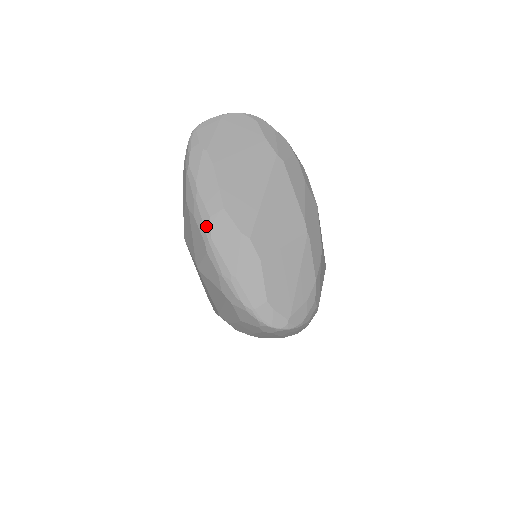
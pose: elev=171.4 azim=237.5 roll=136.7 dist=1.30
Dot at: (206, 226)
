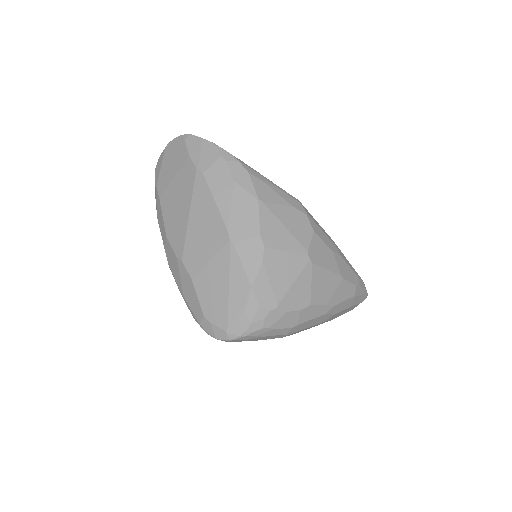
Dot at: (166, 254)
